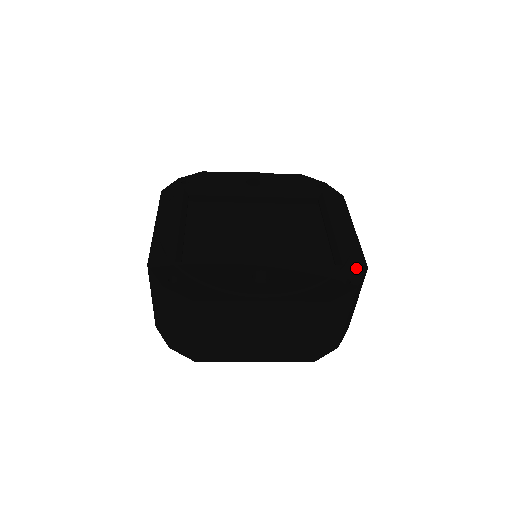
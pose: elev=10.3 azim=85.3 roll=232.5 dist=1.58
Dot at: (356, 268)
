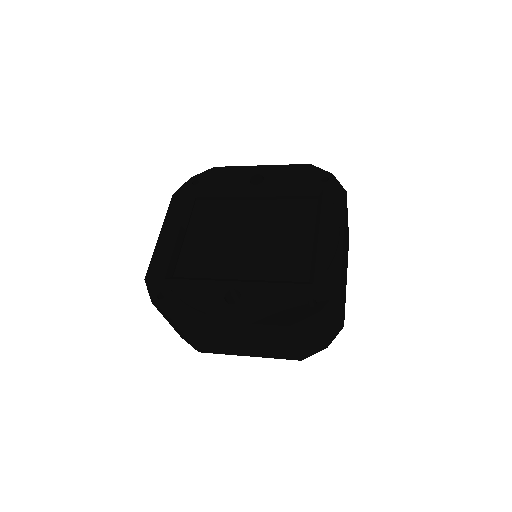
Dot at: (327, 287)
